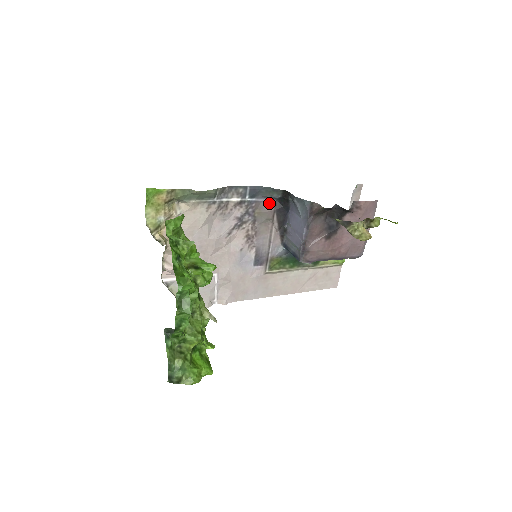
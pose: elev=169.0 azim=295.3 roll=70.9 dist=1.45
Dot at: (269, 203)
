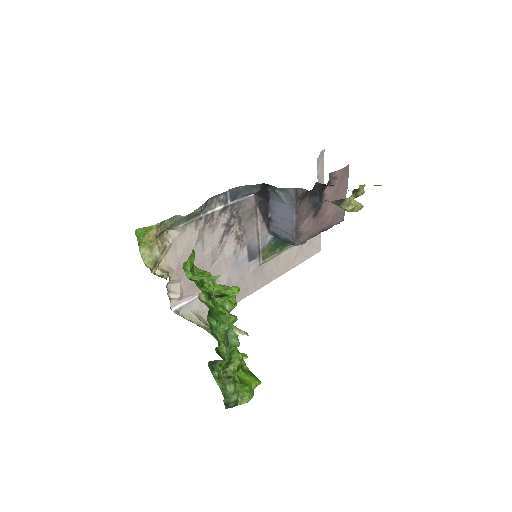
Dot at: (249, 199)
